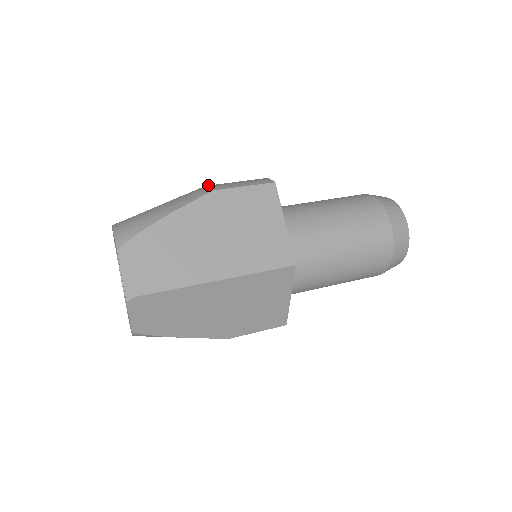
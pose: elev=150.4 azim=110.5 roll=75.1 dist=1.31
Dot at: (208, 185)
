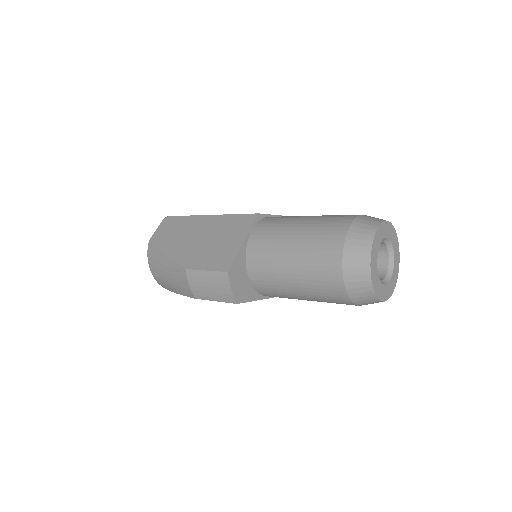
Dot at: occluded
